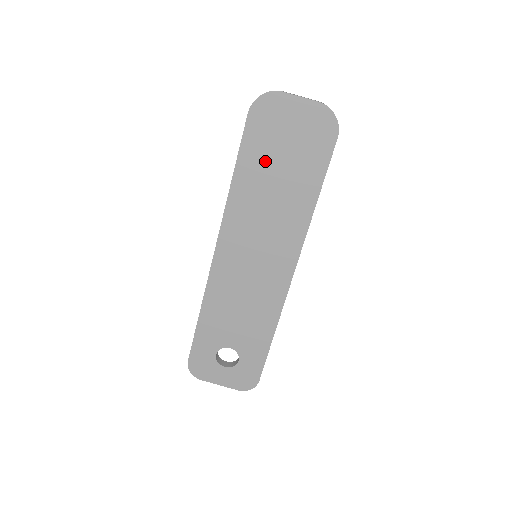
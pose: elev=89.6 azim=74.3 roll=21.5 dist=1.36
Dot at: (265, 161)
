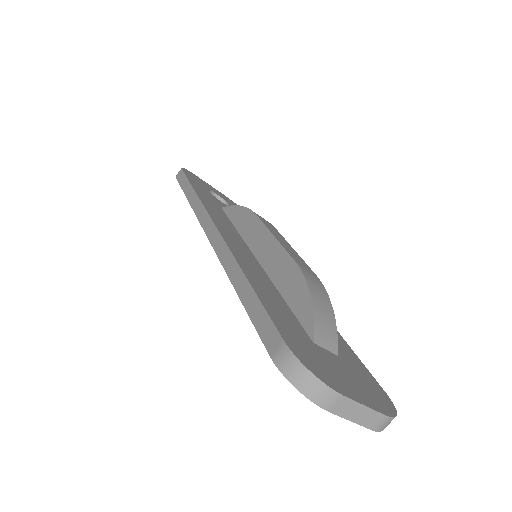
Dot at: occluded
